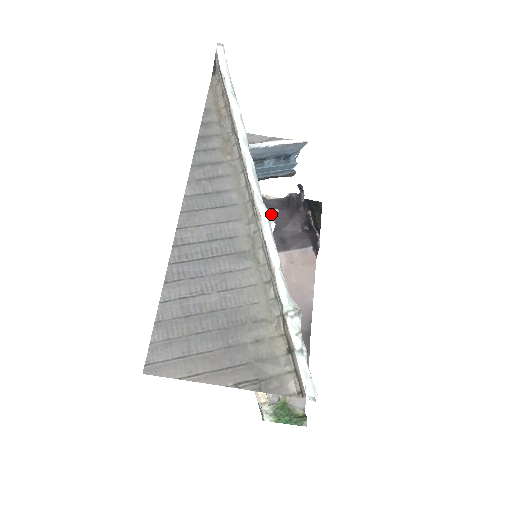
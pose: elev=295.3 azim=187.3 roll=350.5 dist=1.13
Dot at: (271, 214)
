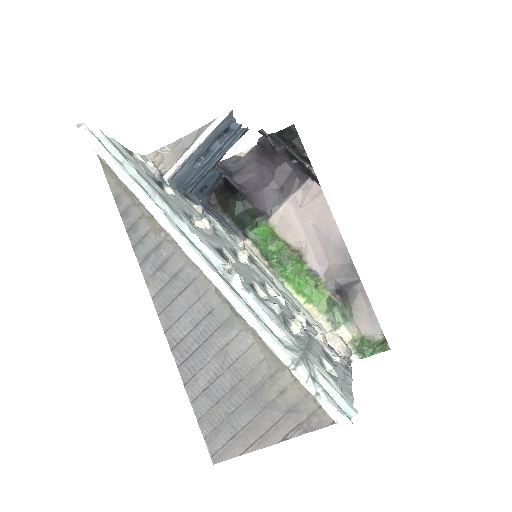
Dot at: (229, 270)
